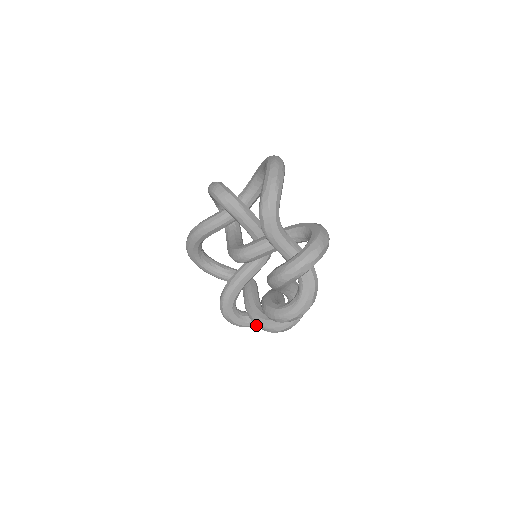
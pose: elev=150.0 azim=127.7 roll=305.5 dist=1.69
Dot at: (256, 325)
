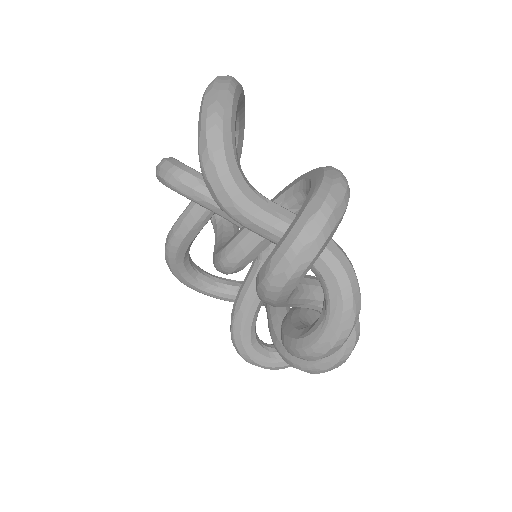
Dot at: occluded
